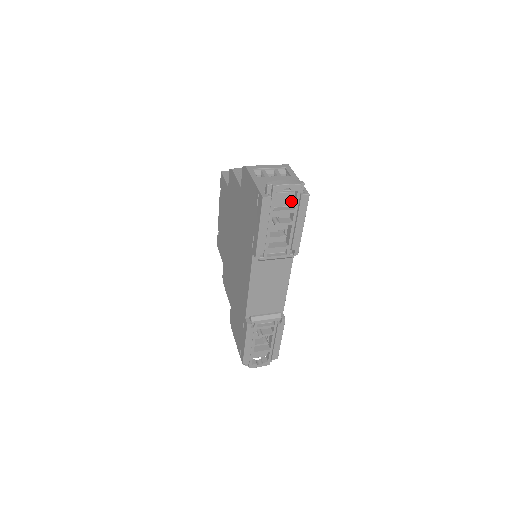
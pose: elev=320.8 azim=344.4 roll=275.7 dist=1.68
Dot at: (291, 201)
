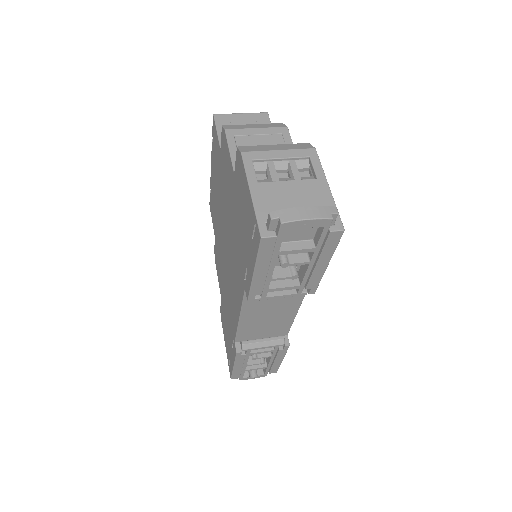
Dot at: (311, 233)
